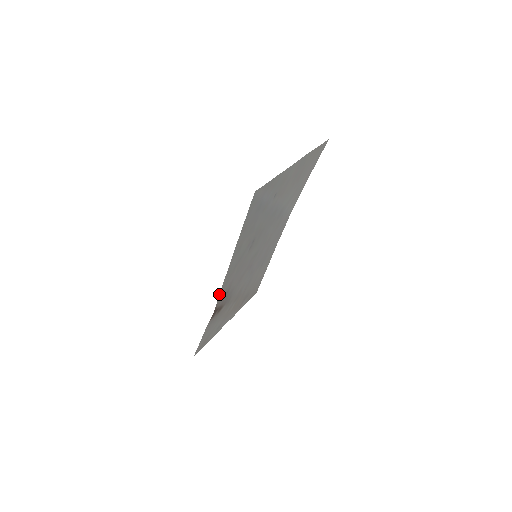
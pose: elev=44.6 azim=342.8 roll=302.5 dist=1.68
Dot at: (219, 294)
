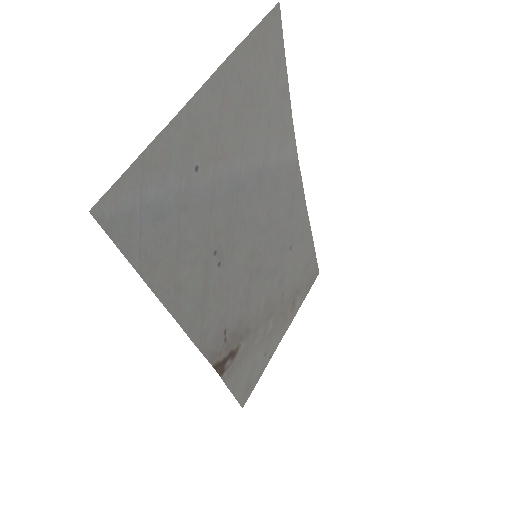
Dot at: (201, 352)
